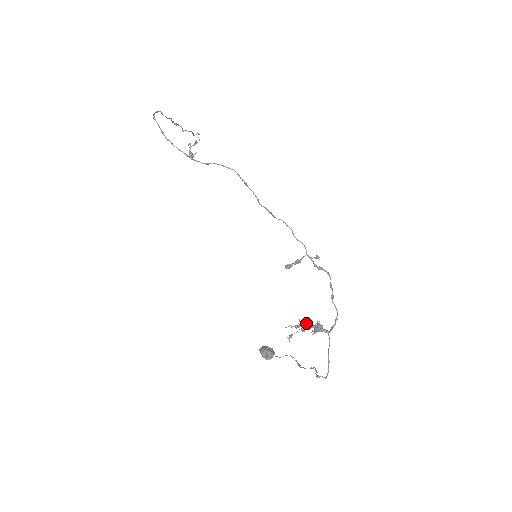
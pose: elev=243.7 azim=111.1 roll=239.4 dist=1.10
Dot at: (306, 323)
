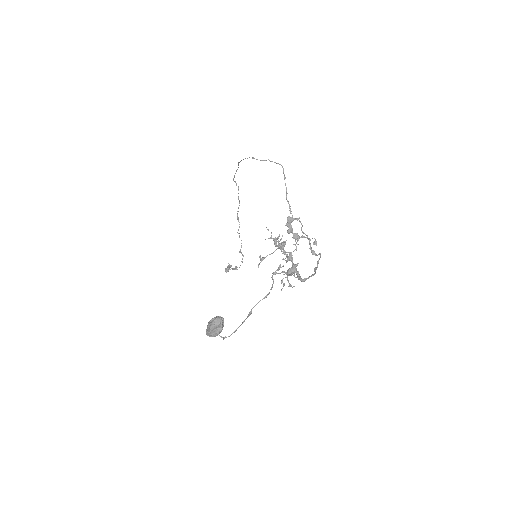
Dot at: occluded
